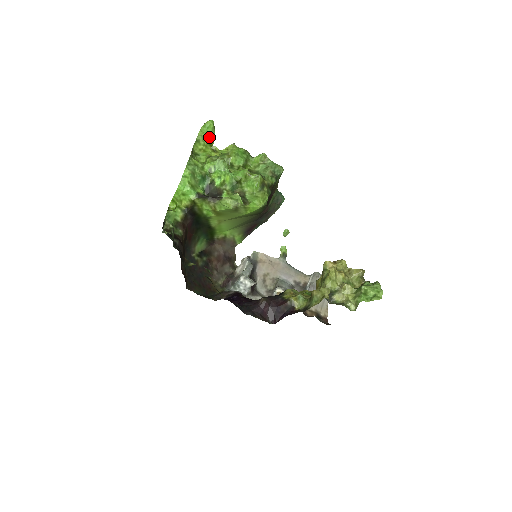
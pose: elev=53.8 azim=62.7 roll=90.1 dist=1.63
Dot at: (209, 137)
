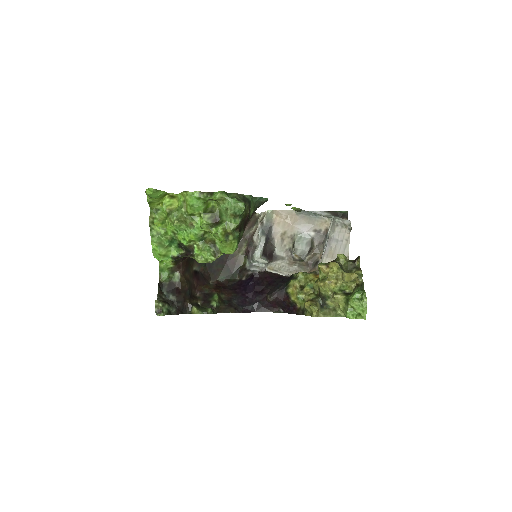
Dot at: (158, 197)
